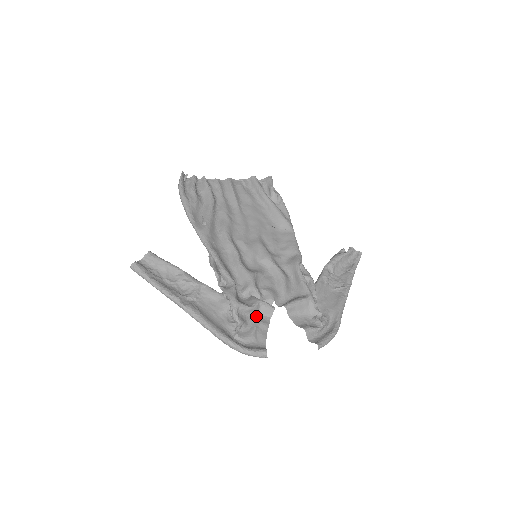
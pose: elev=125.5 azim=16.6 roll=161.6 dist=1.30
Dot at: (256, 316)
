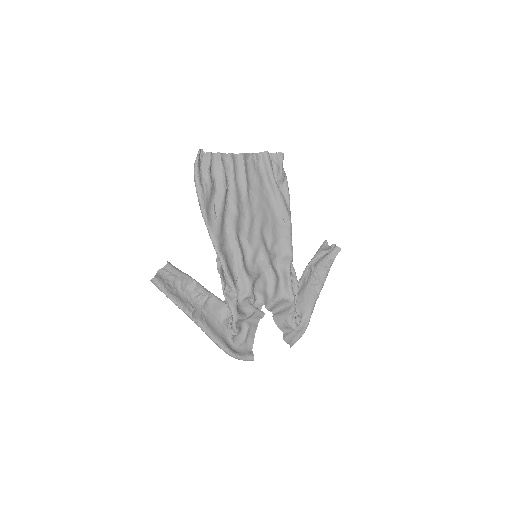
Dot at: (249, 320)
